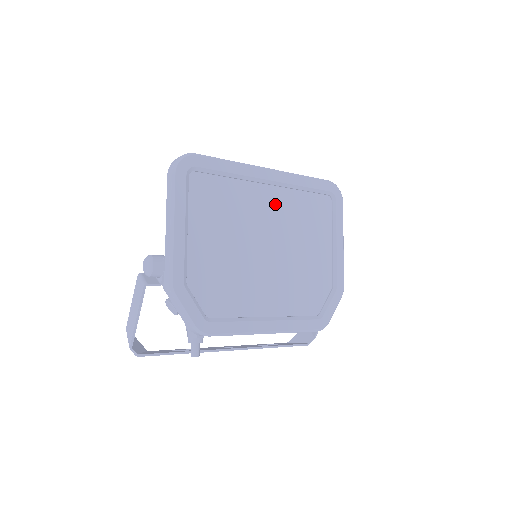
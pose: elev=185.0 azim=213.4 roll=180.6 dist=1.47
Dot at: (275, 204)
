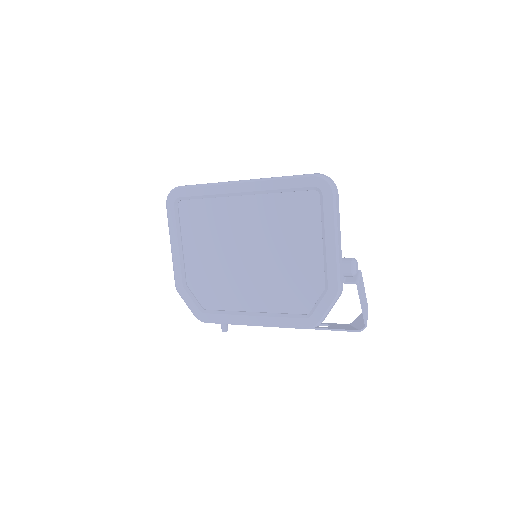
Dot at: (253, 212)
